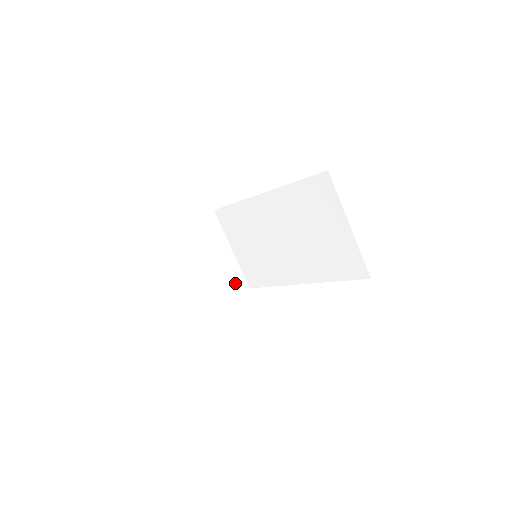
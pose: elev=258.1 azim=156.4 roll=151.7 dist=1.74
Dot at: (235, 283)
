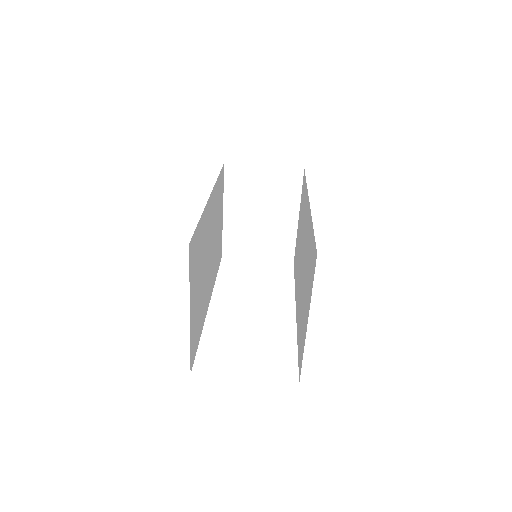
Dot at: (280, 248)
